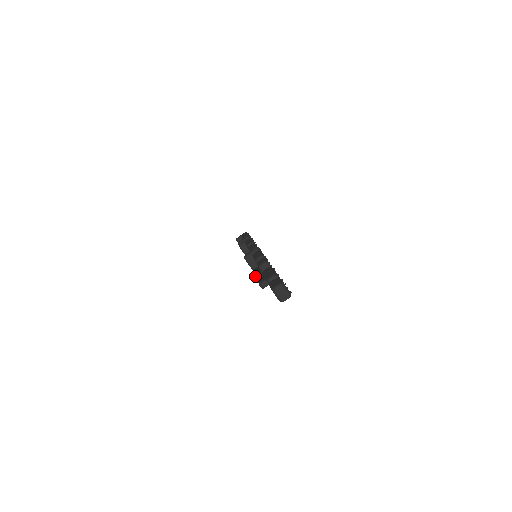
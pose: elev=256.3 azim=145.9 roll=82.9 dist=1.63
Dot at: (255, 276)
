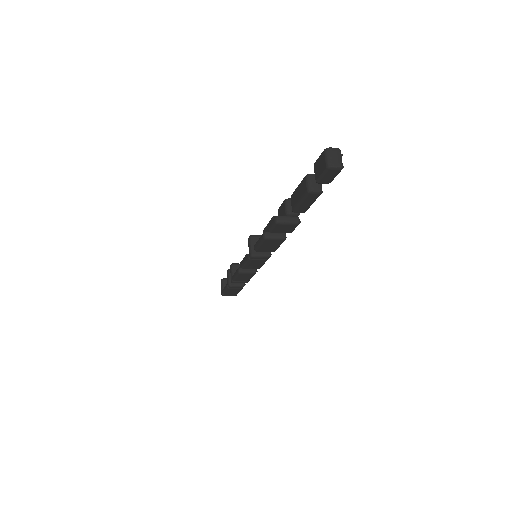
Dot at: (263, 233)
